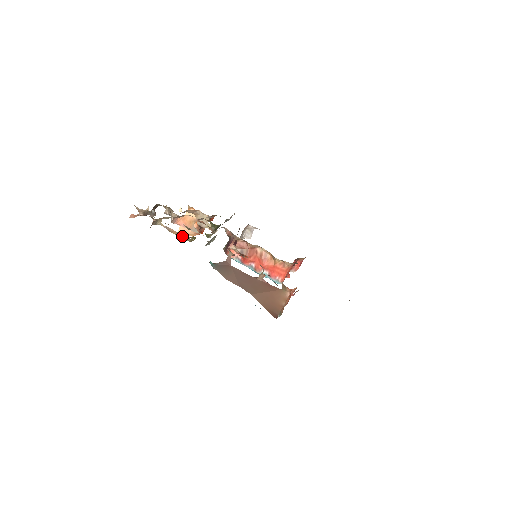
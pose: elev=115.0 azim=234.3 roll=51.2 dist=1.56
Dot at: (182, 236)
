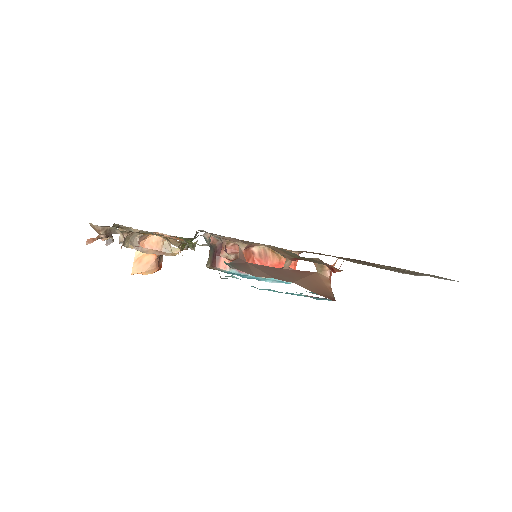
Dot at: occluded
